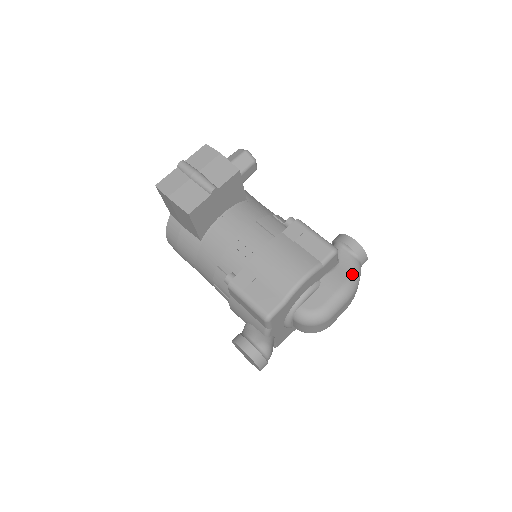
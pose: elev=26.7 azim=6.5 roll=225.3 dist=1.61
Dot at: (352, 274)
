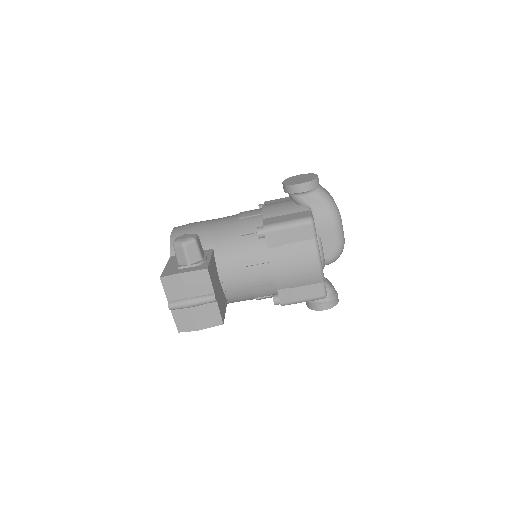
Dot at: (327, 206)
